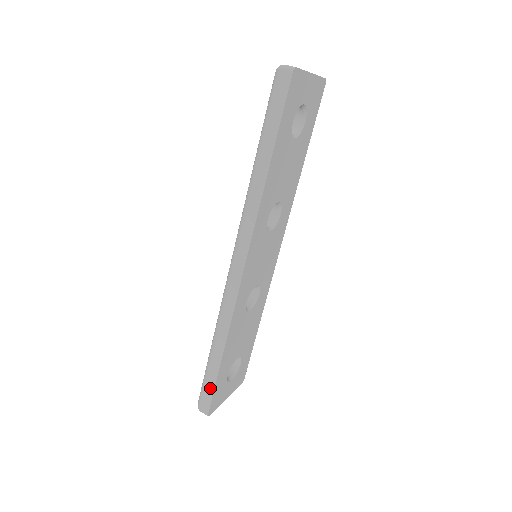
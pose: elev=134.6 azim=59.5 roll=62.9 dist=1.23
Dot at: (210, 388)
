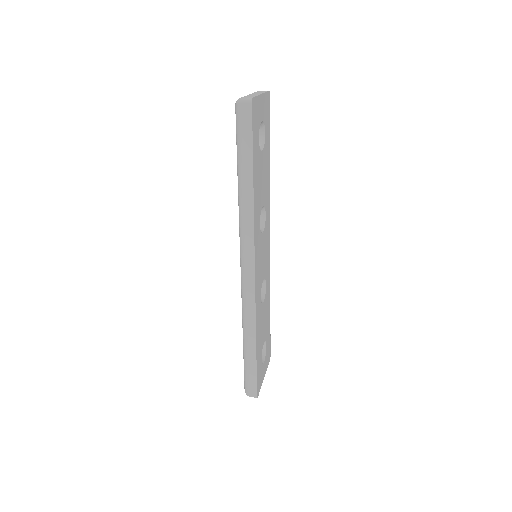
Dot at: (253, 375)
